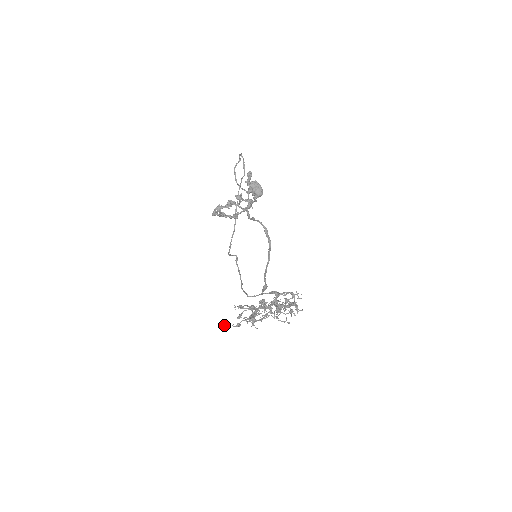
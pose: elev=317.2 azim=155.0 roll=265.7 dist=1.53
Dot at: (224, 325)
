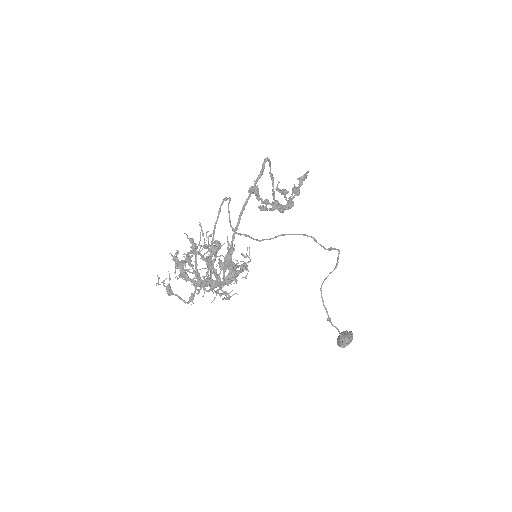
Dot at: occluded
